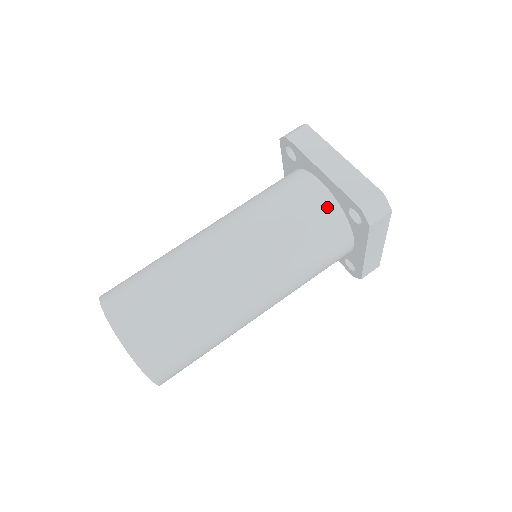
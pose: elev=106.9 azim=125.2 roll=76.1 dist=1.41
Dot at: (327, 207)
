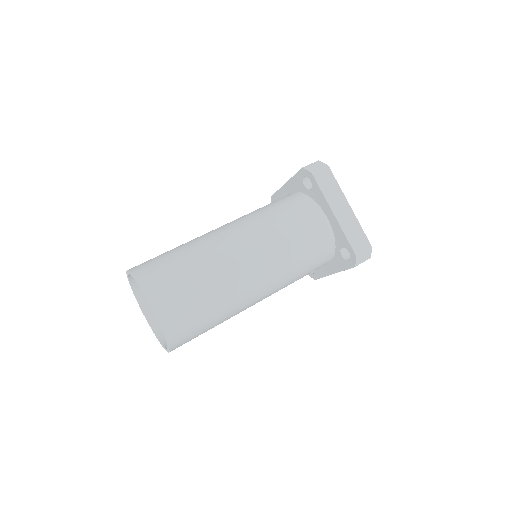
Dot at: (293, 196)
